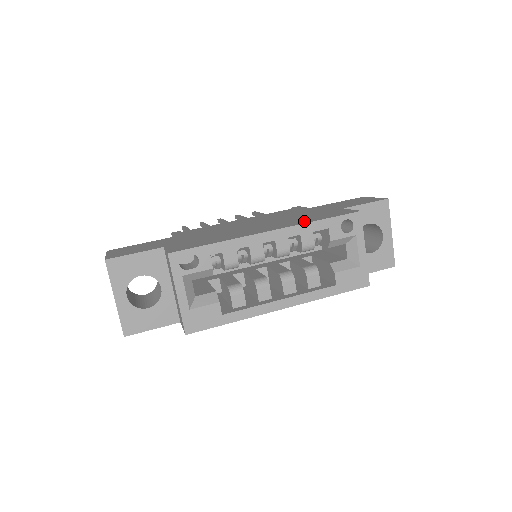
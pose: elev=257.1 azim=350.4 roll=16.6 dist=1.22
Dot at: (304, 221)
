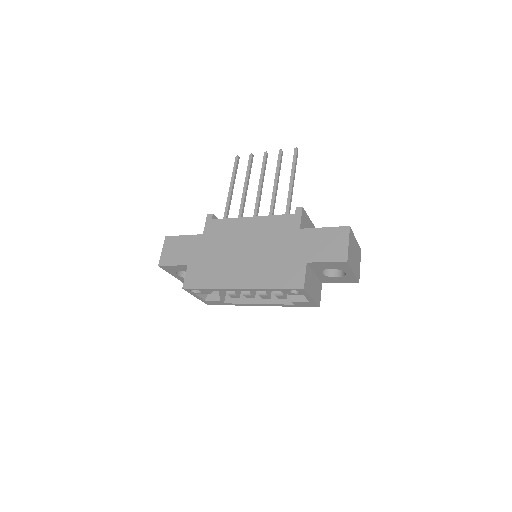
Dot at: (265, 282)
